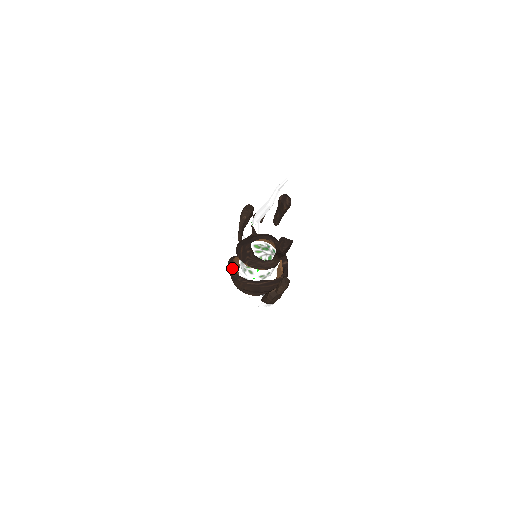
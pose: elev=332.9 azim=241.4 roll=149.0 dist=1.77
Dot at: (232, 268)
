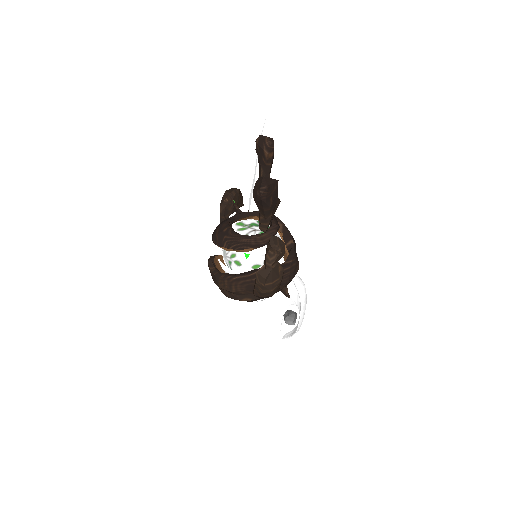
Dot at: (212, 266)
